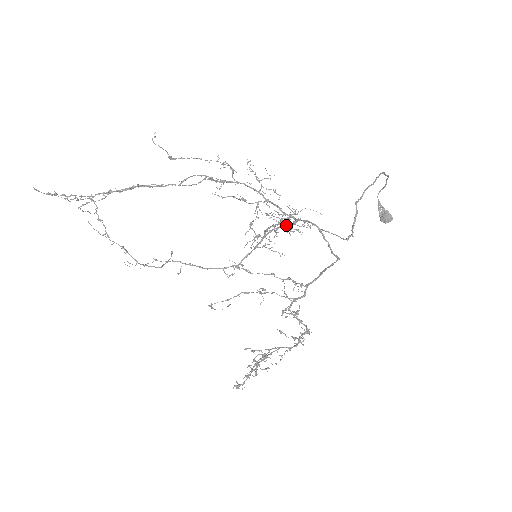
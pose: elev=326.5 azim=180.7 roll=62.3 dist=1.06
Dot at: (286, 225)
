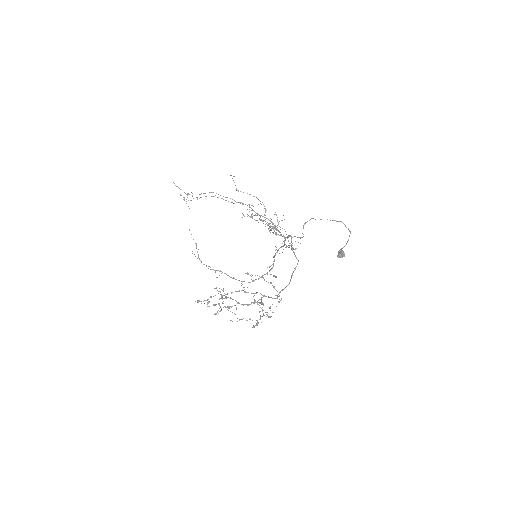
Dot at: occluded
